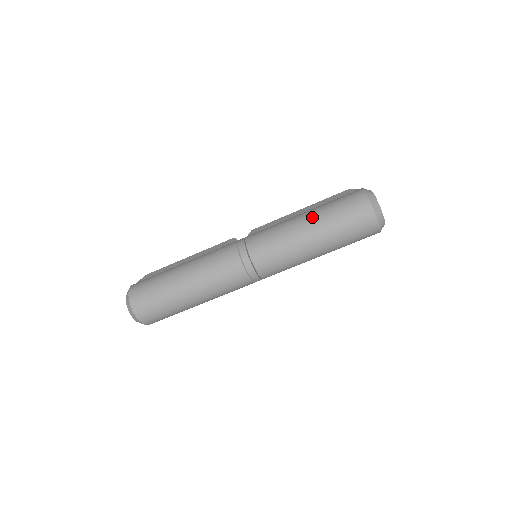
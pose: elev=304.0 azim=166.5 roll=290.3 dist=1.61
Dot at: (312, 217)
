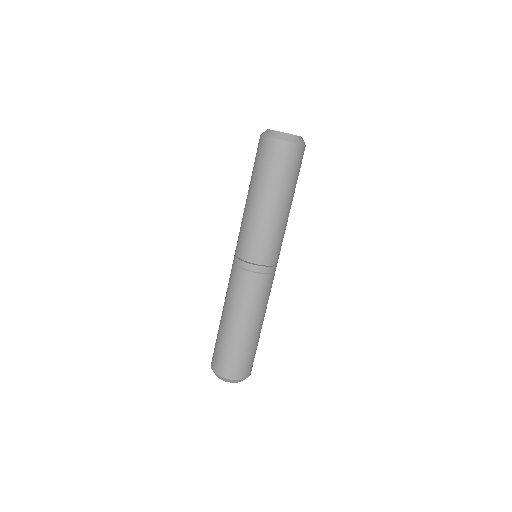
Dot at: (249, 190)
